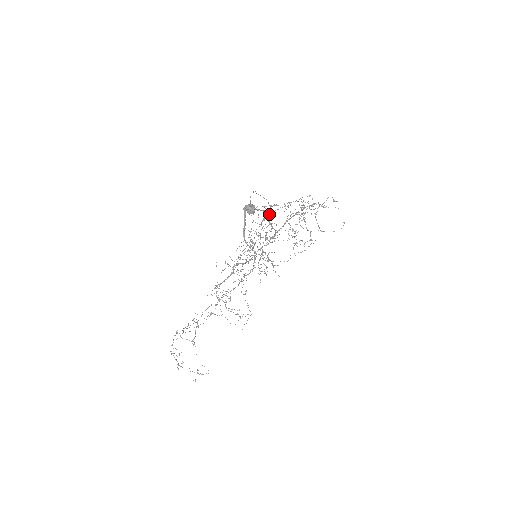
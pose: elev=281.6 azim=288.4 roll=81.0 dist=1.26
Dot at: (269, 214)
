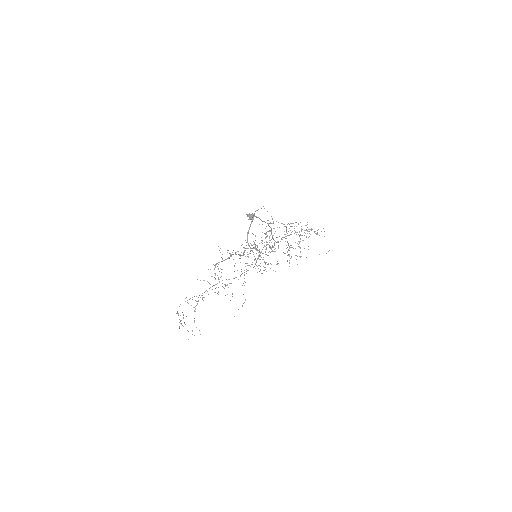
Dot at: (274, 228)
